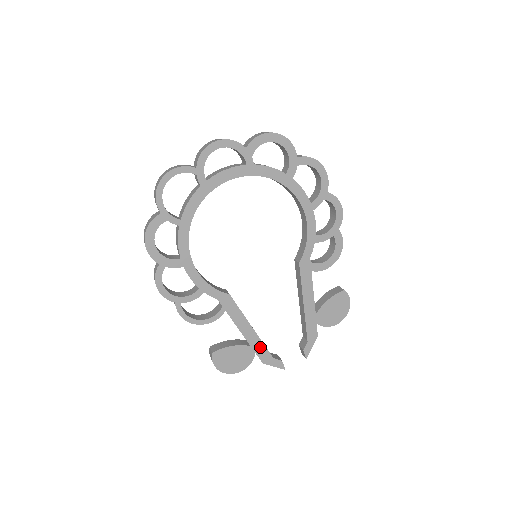
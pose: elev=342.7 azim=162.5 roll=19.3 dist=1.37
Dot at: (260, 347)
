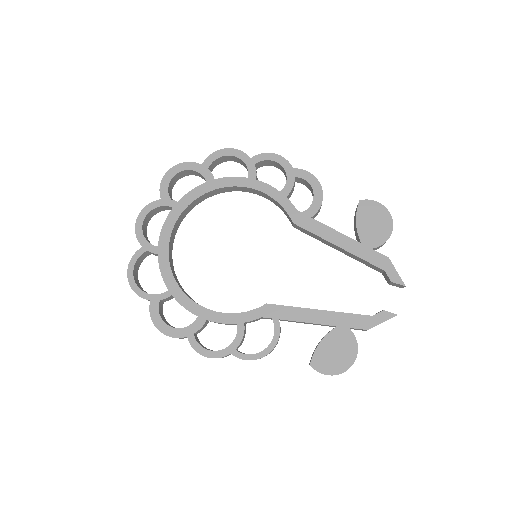
Dot at: (347, 319)
